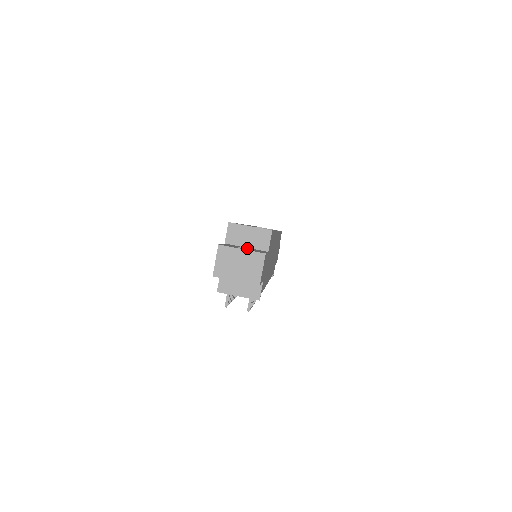
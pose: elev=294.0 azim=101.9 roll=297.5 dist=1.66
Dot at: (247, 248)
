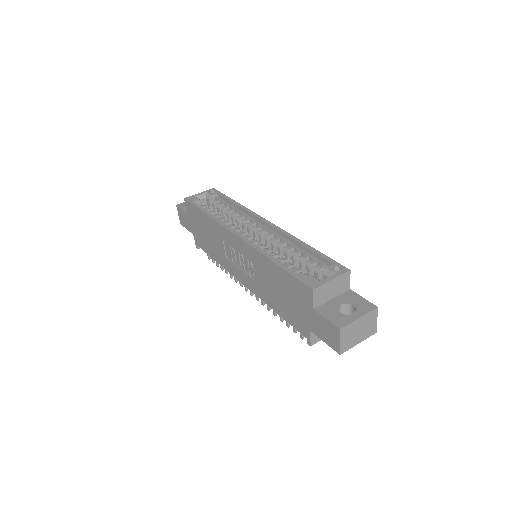
Dot at: (341, 303)
